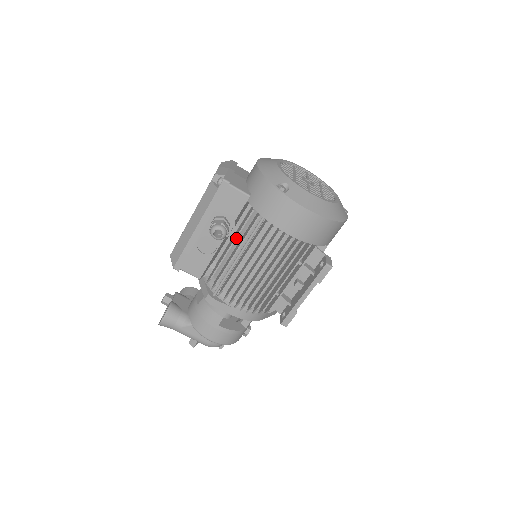
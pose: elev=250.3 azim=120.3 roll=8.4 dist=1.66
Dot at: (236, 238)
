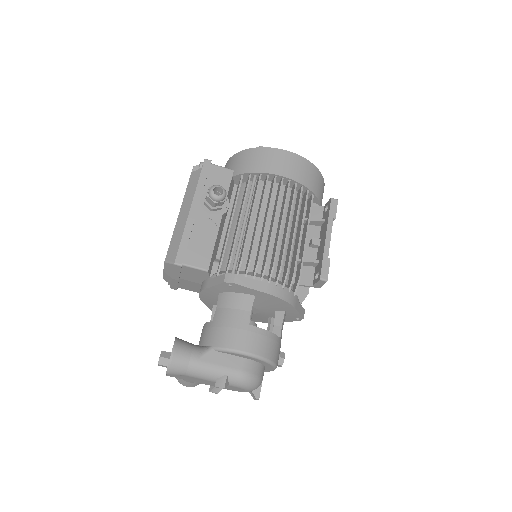
Dot at: (235, 206)
